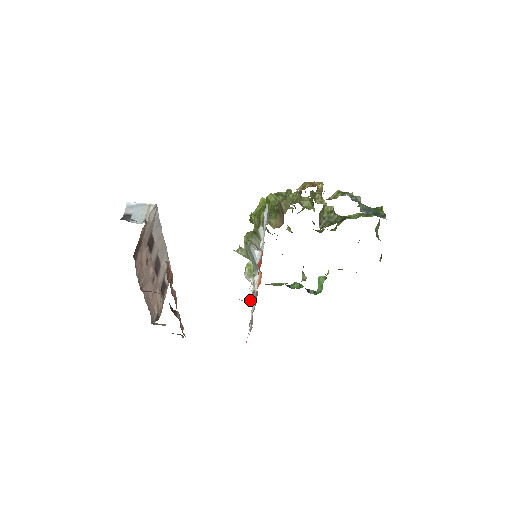
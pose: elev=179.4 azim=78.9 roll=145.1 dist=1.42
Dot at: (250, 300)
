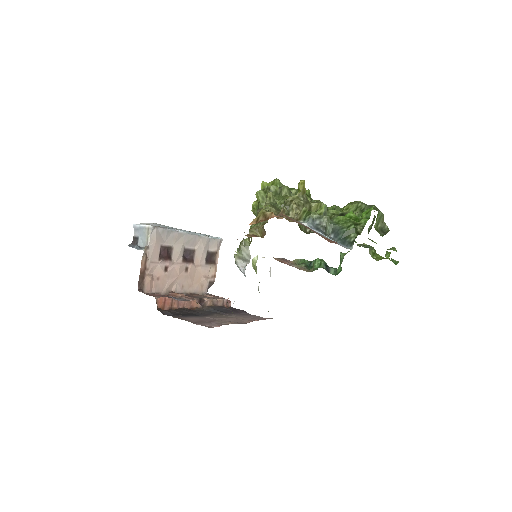
Dot at: occluded
